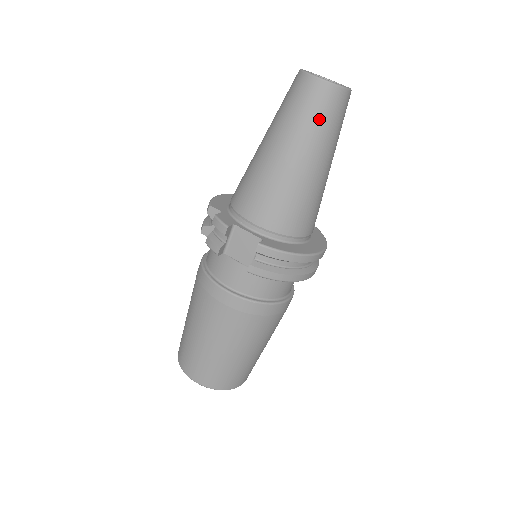
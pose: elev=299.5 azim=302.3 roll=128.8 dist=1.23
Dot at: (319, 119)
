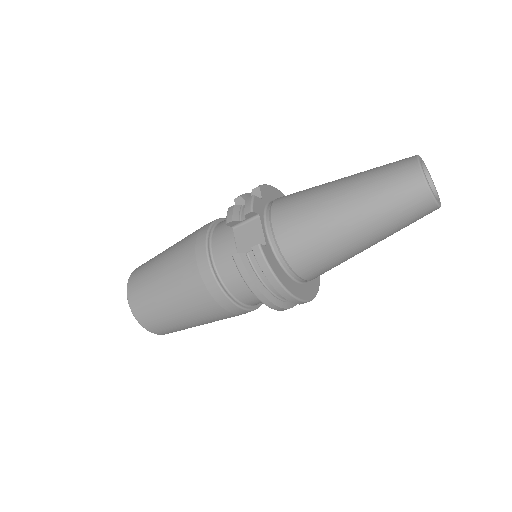
Dot at: (393, 202)
